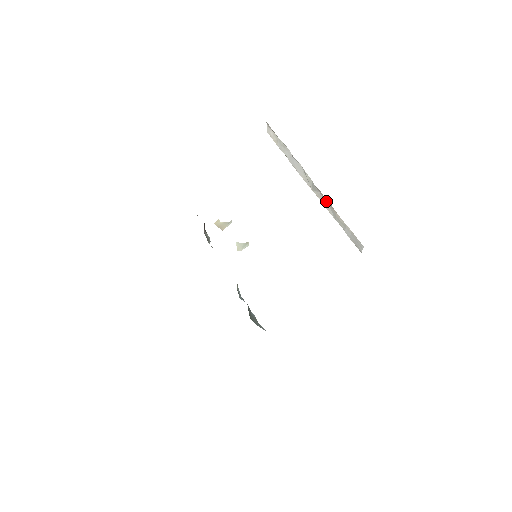
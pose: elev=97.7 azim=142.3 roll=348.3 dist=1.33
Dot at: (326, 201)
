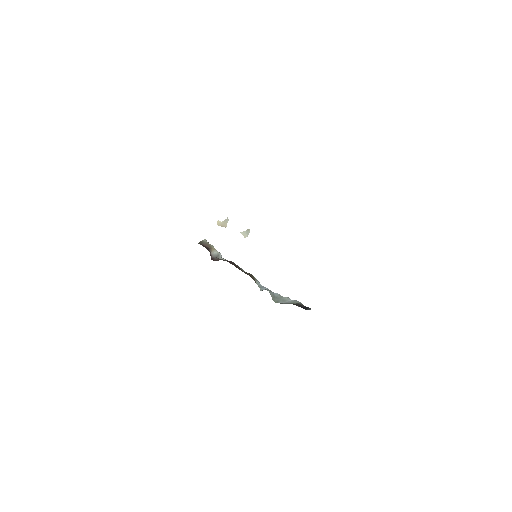
Dot at: occluded
